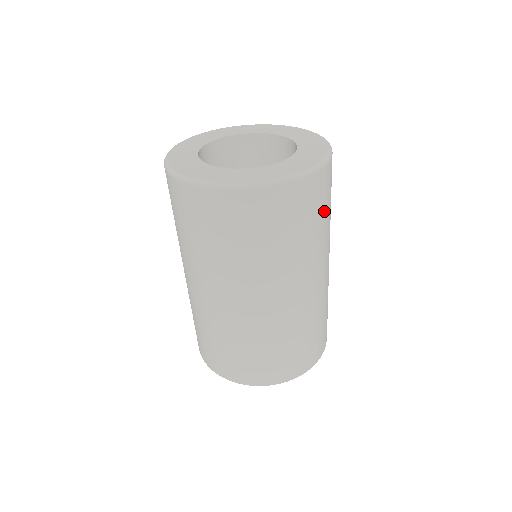
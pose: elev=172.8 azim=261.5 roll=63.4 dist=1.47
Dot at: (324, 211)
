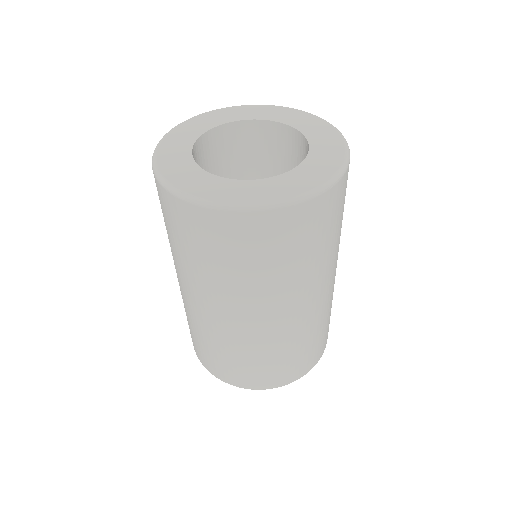
Dot at: (322, 238)
